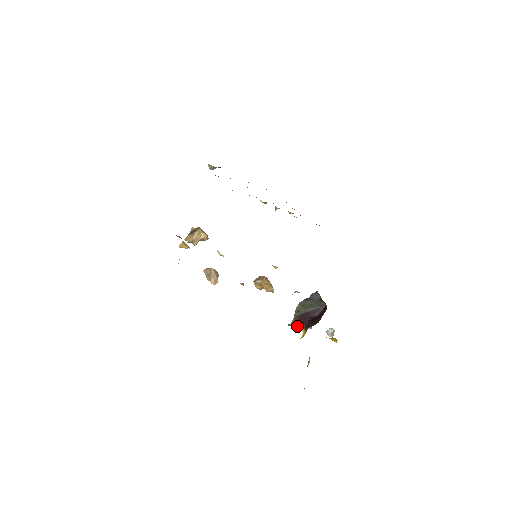
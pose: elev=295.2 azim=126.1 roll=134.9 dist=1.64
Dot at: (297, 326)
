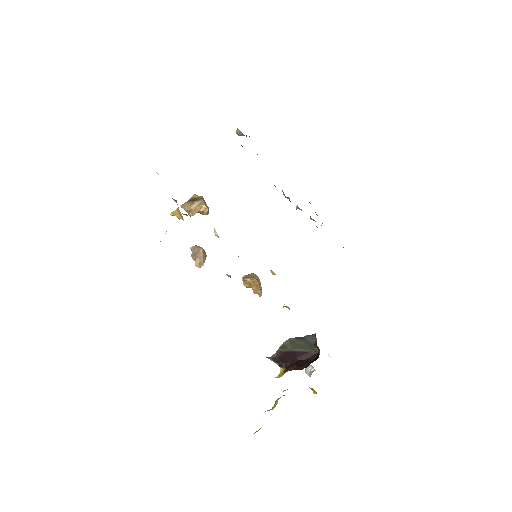
Dot at: (276, 362)
